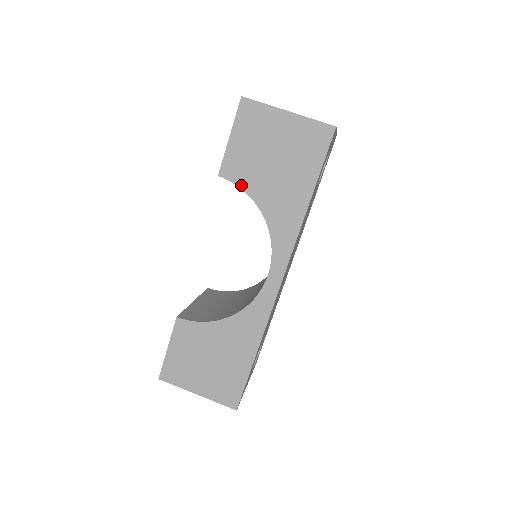
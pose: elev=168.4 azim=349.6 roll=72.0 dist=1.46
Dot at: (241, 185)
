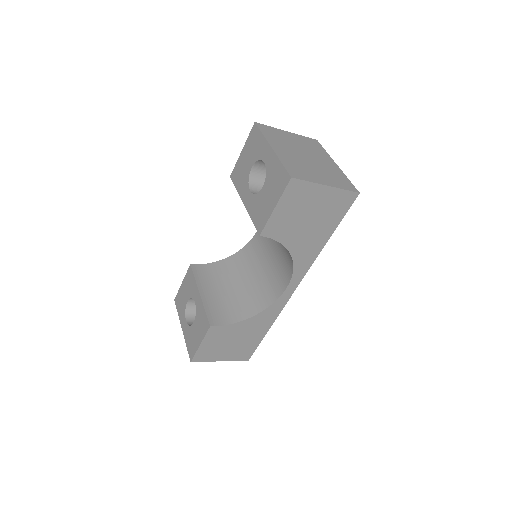
Dot at: (278, 239)
